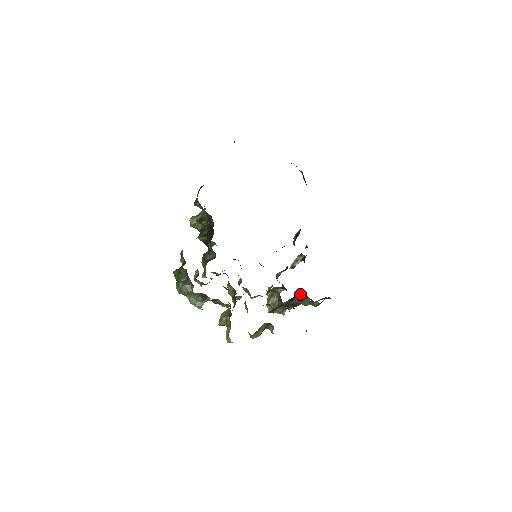
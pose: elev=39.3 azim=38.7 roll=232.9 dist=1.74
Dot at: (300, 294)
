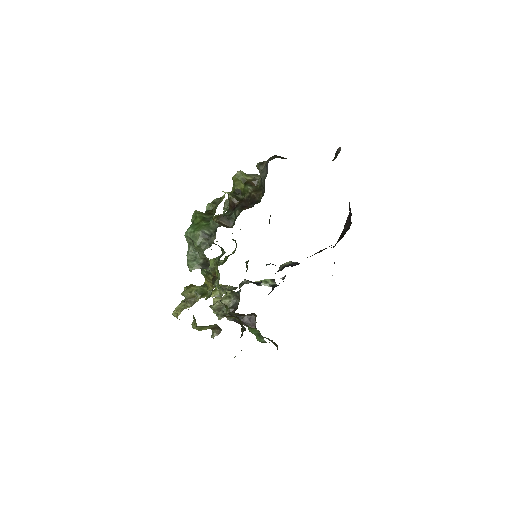
Dot at: (251, 316)
